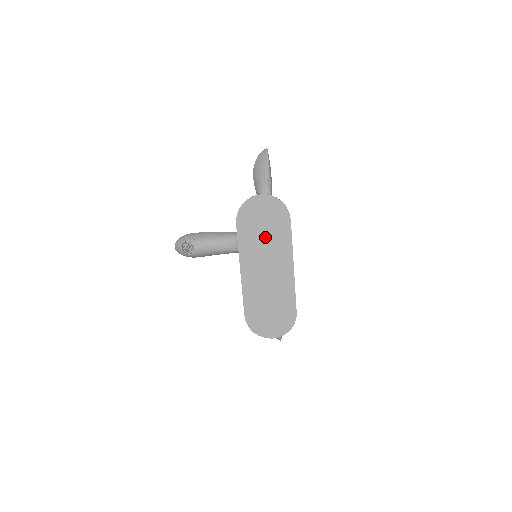
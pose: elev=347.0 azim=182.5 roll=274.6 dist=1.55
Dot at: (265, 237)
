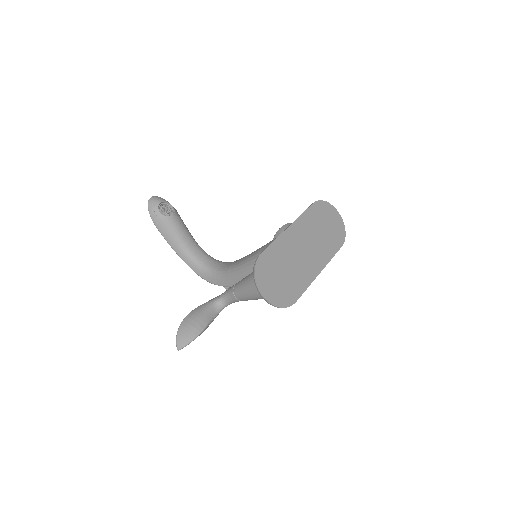
Dot at: (321, 233)
